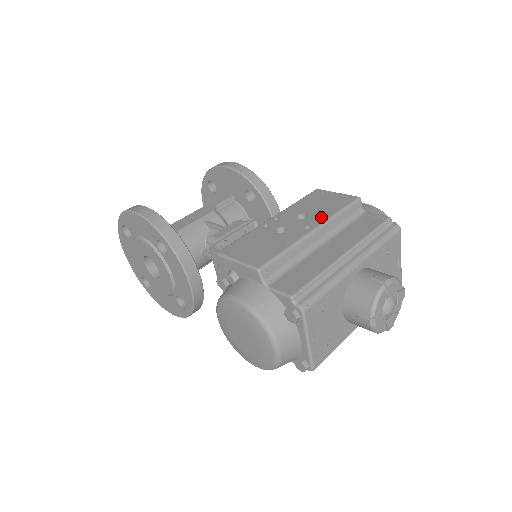
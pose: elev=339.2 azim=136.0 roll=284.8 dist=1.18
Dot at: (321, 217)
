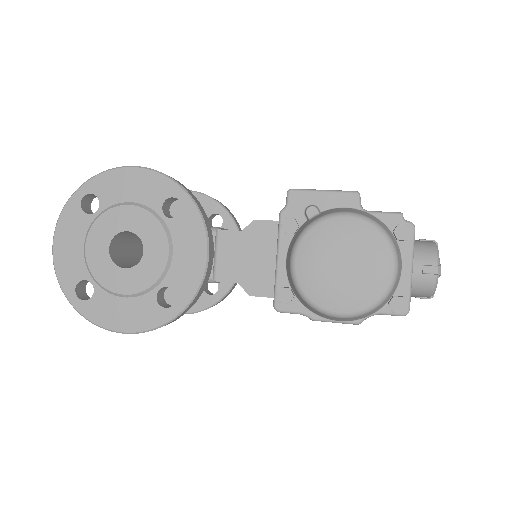
Dot at: occluded
